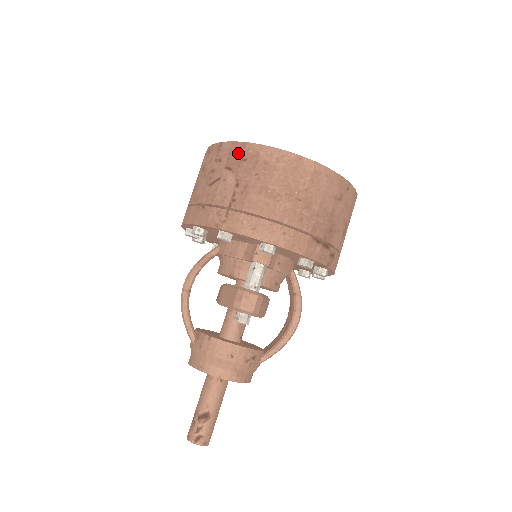
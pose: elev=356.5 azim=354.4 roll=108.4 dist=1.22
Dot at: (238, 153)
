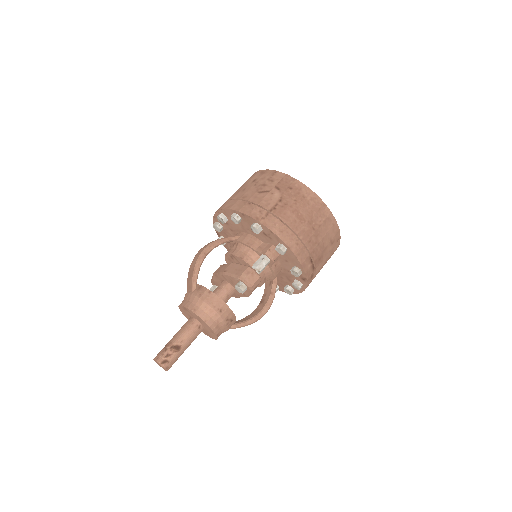
Dot at: (288, 182)
